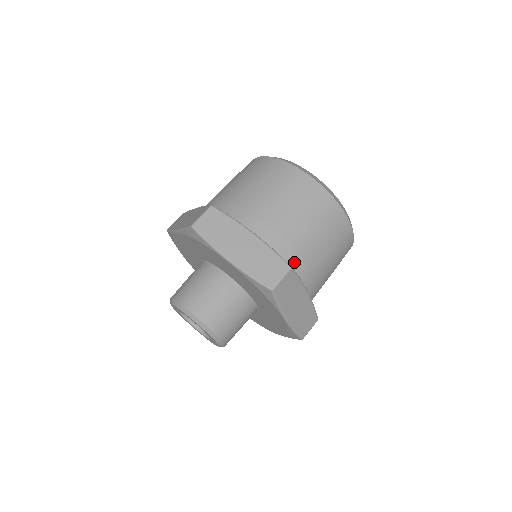
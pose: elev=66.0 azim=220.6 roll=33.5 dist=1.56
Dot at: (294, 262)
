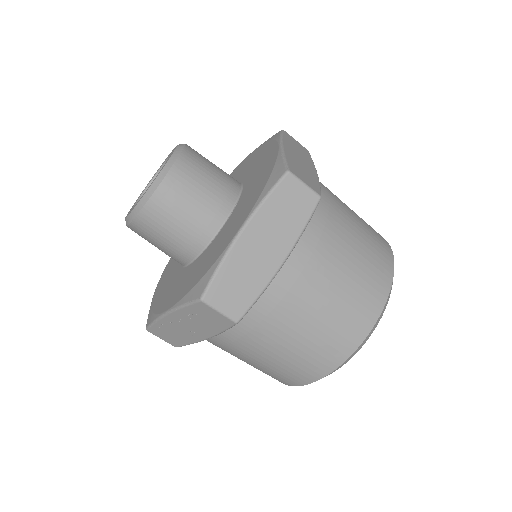
Dot at: (314, 226)
